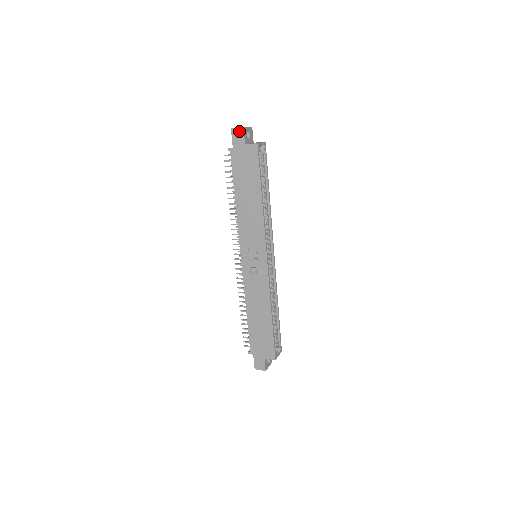
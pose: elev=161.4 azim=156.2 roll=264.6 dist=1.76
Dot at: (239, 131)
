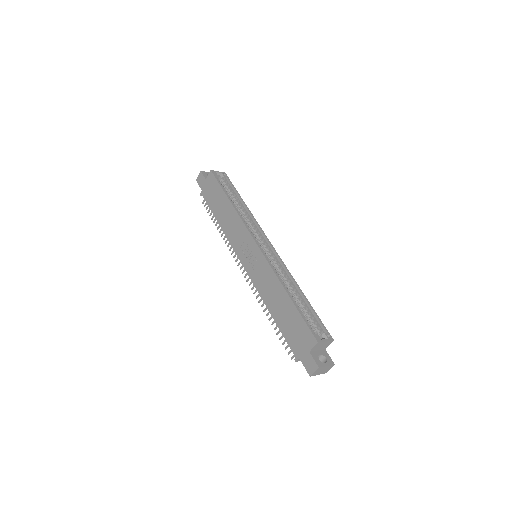
Dot at: (200, 176)
